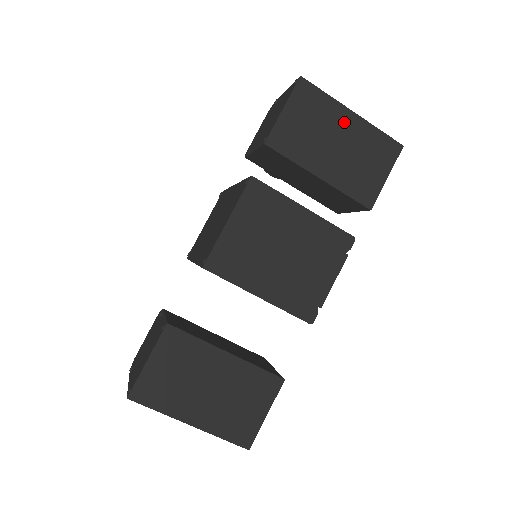
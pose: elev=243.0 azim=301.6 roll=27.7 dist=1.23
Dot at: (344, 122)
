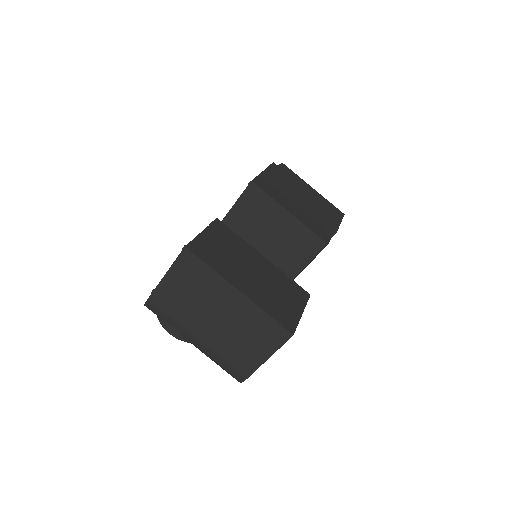
Dot at: (309, 189)
